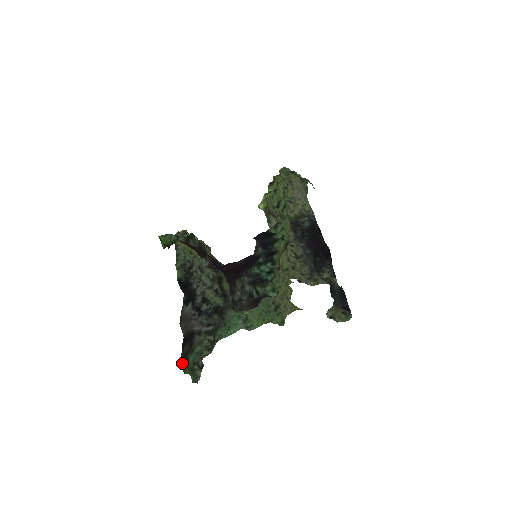
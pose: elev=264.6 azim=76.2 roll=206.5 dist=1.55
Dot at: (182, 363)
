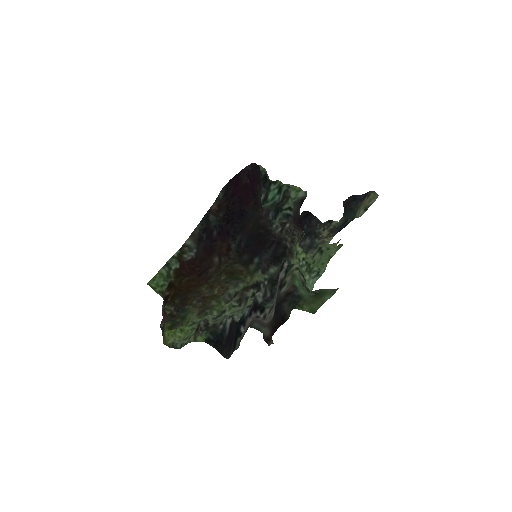
Dot at: (299, 307)
